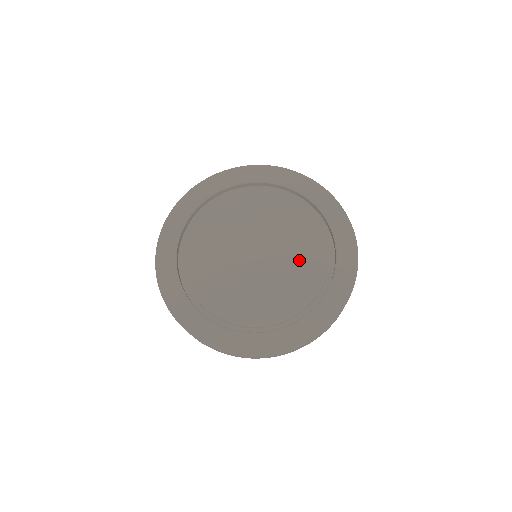
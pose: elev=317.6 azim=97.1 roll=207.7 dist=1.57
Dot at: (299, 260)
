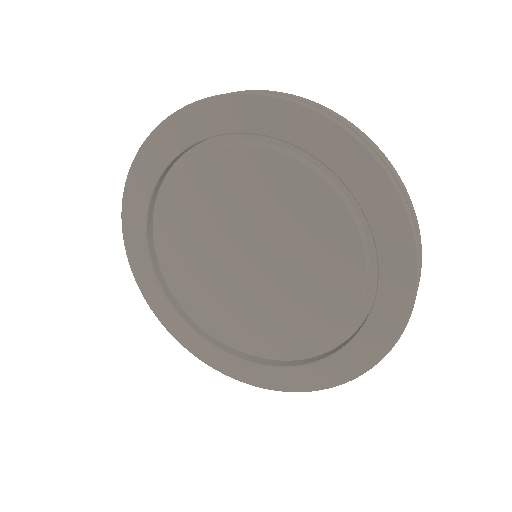
Dot at: (305, 304)
